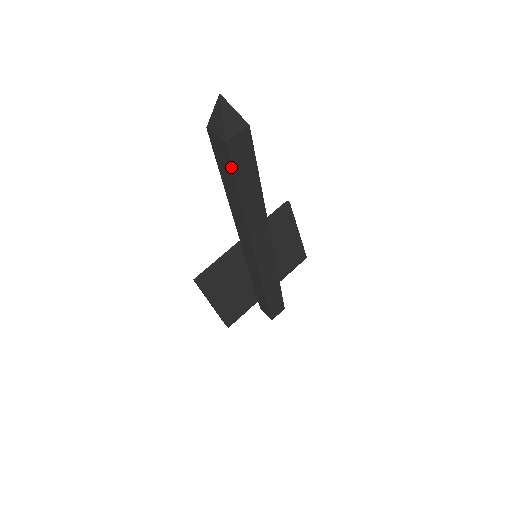
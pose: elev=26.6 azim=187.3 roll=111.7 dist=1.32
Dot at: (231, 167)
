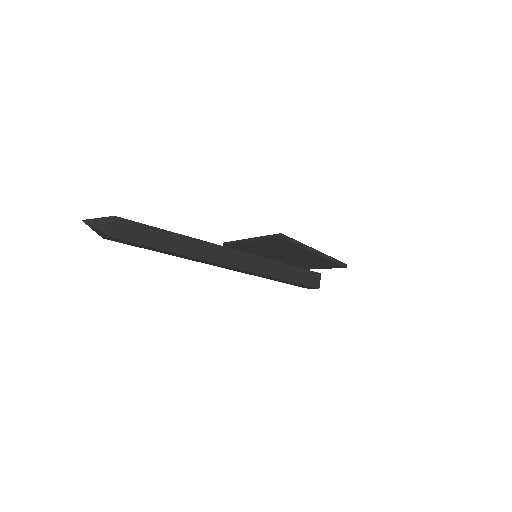
Dot at: (126, 243)
